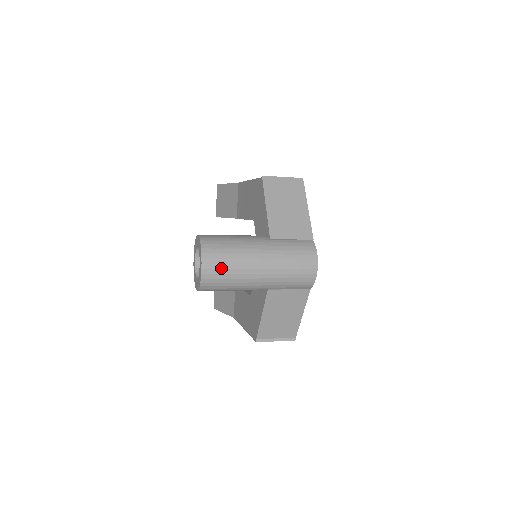
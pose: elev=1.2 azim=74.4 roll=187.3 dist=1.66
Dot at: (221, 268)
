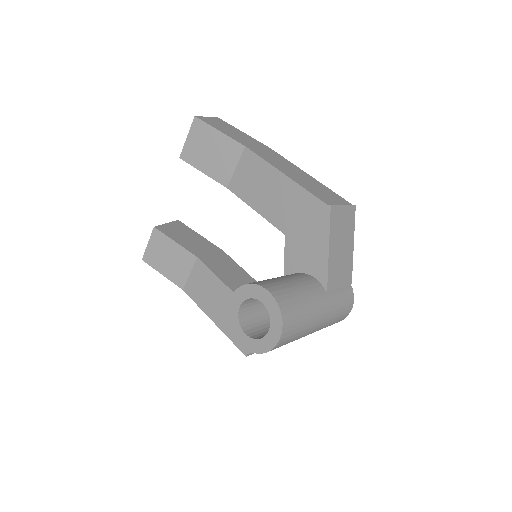
Dot at: (291, 338)
